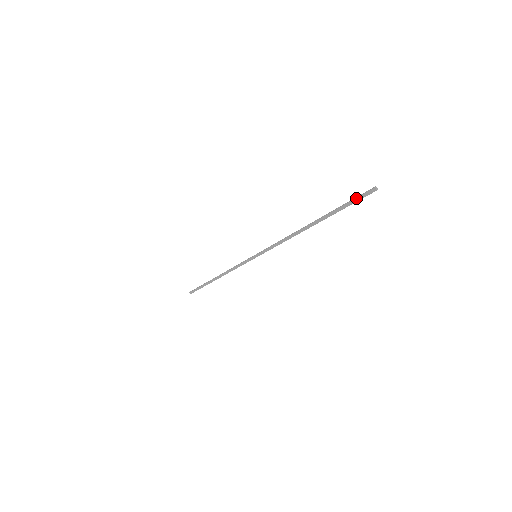
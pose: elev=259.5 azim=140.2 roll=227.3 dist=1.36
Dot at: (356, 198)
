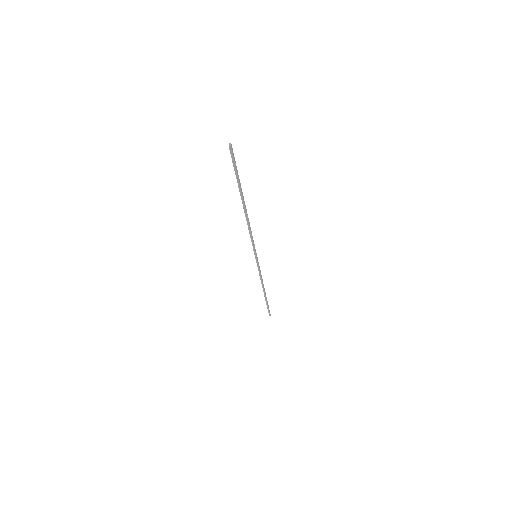
Dot at: (233, 161)
